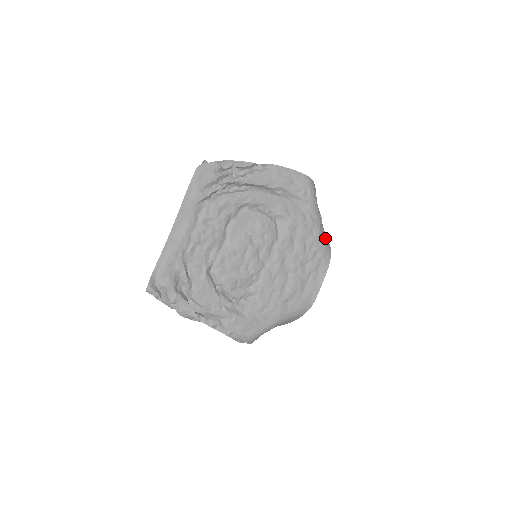
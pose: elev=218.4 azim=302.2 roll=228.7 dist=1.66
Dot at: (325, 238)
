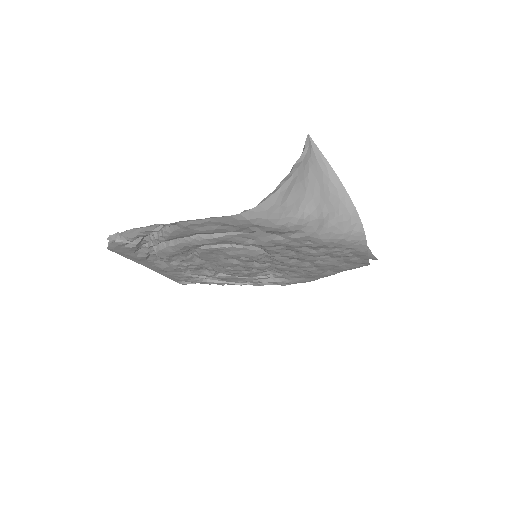
Dot at: (341, 232)
